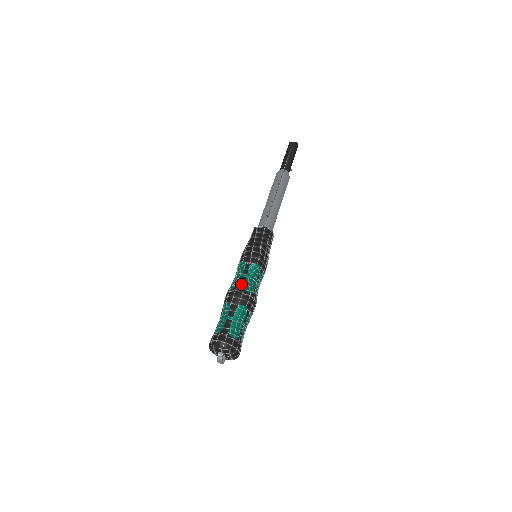
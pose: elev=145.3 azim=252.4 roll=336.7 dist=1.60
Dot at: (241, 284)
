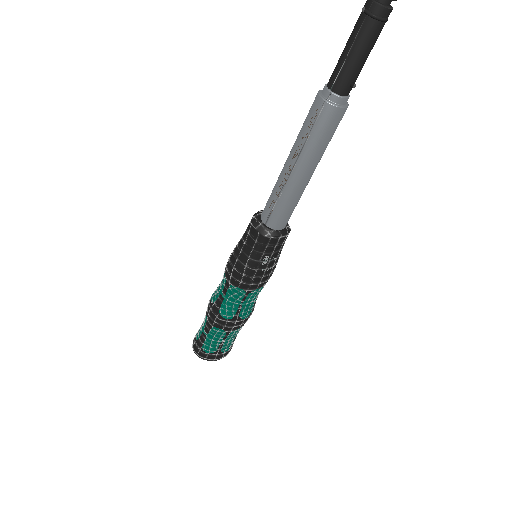
Dot at: (217, 305)
